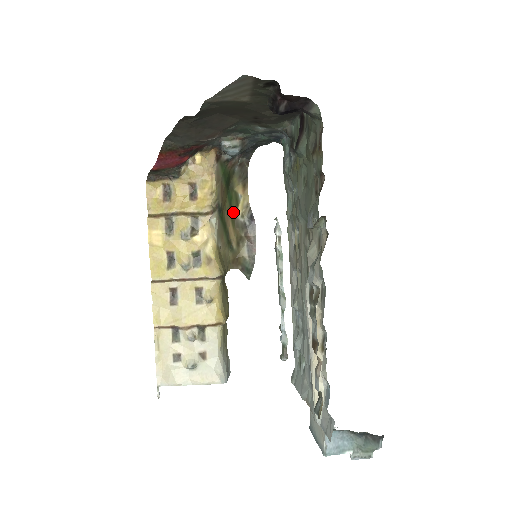
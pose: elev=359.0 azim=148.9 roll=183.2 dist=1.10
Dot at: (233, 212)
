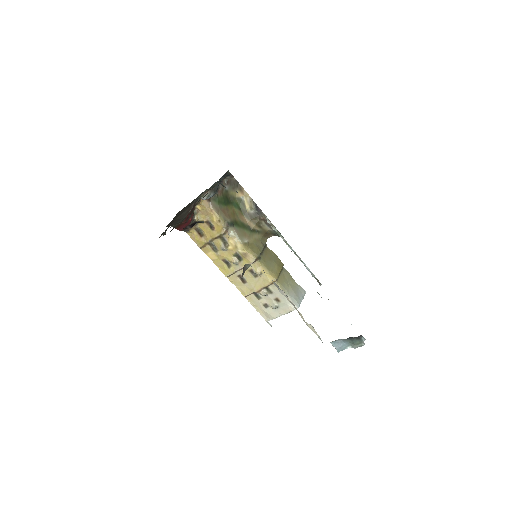
Dot at: (244, 211)
